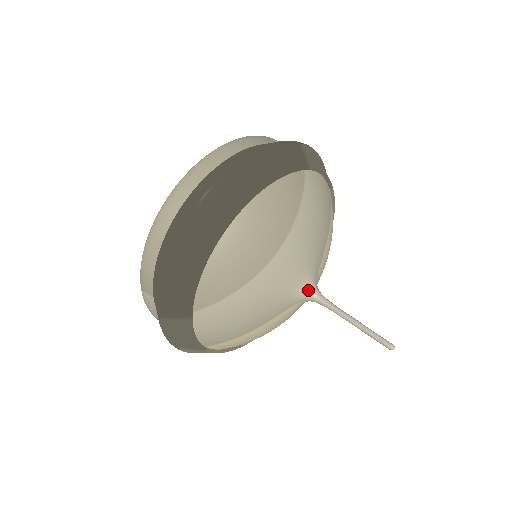
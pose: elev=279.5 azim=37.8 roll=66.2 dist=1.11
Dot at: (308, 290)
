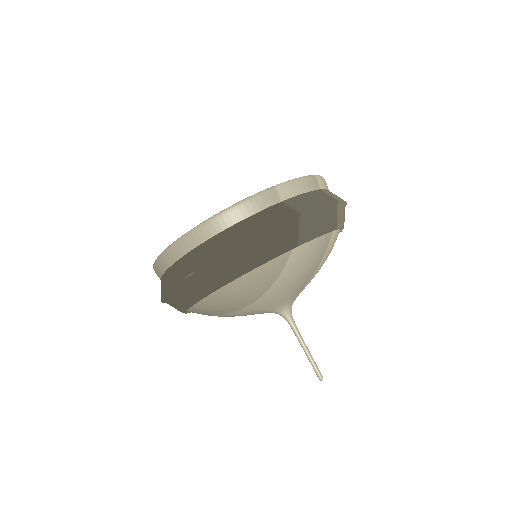
Dot at: (280, 312)
